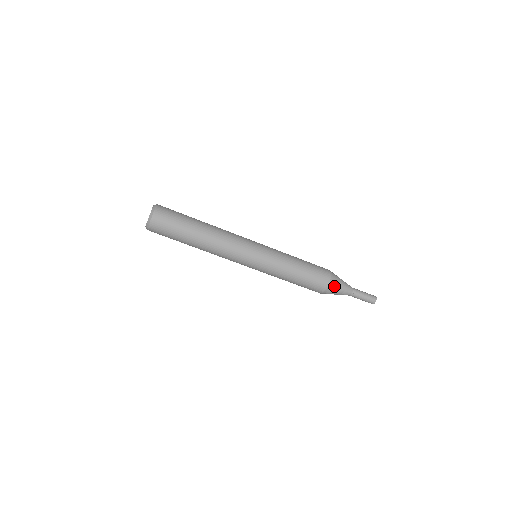
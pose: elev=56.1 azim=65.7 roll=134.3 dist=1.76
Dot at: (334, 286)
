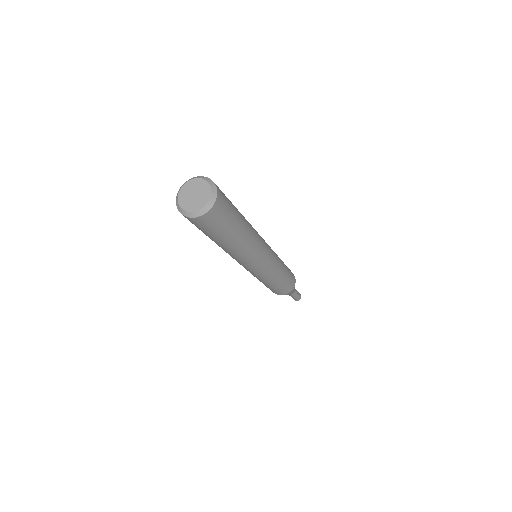
Dot at: (291, 292)
